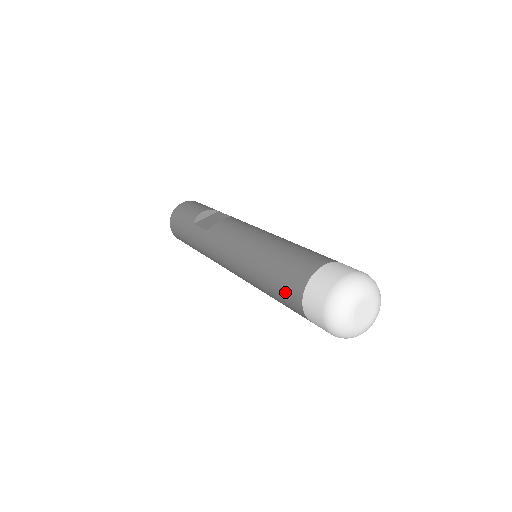
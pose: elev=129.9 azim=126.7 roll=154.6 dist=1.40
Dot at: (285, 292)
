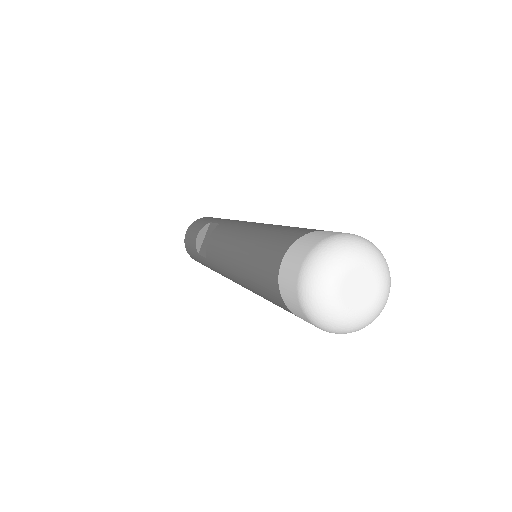
Dot at: occluded
